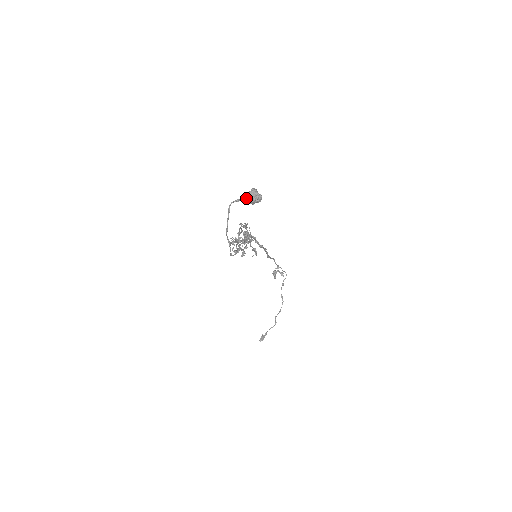
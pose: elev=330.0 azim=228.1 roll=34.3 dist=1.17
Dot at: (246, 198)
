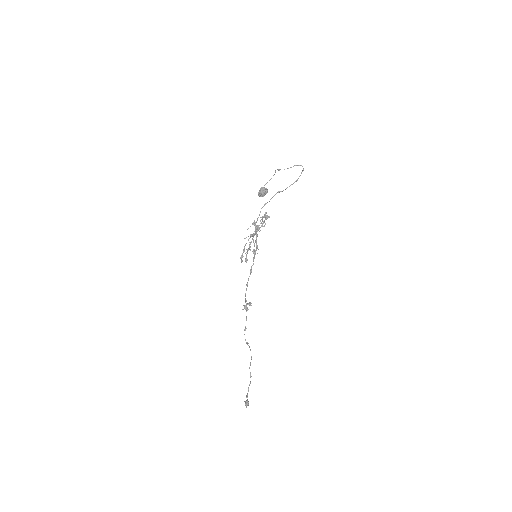
Dot at: (263, 189)
